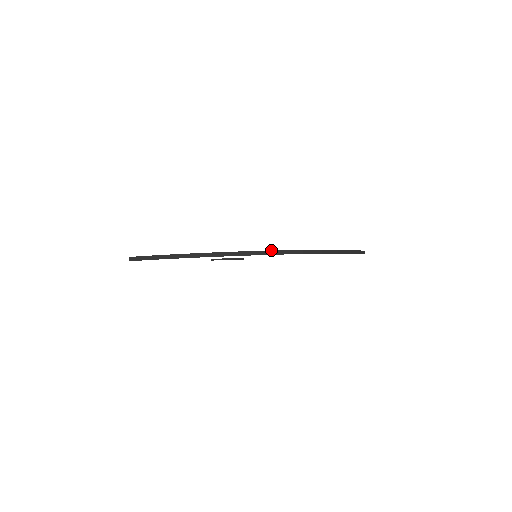
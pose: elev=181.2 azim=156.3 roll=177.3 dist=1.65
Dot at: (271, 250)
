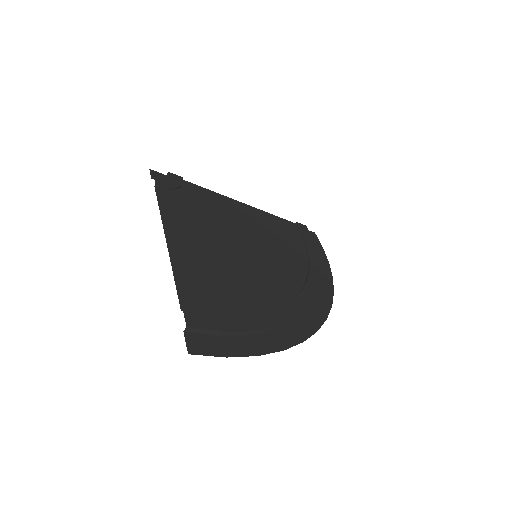
Dot at: occluded
